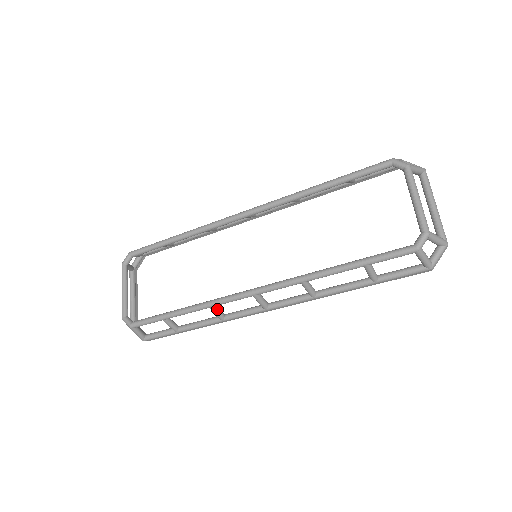
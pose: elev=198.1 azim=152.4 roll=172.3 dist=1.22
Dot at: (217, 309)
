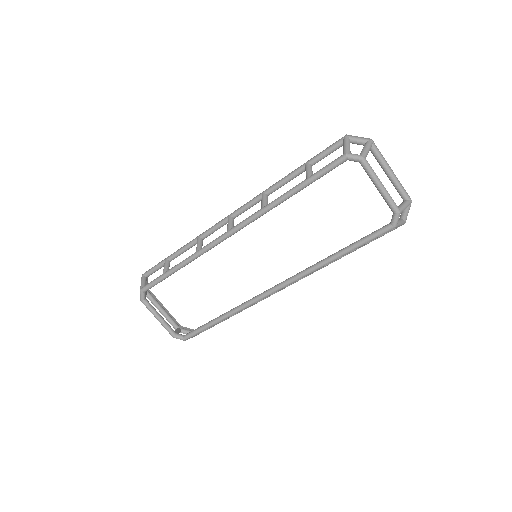
Dot at: occluded
